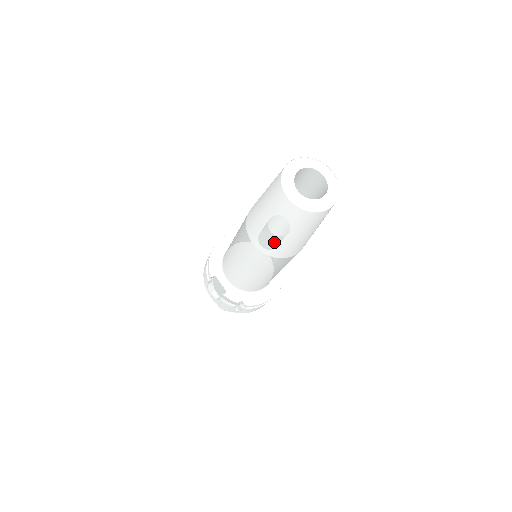
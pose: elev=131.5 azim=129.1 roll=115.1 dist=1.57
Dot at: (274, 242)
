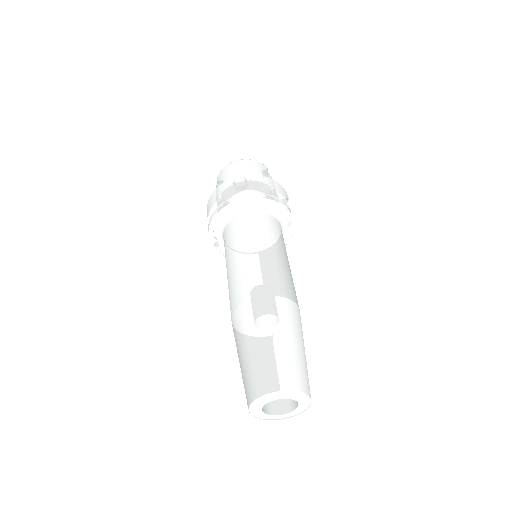
Dot at: occluded
